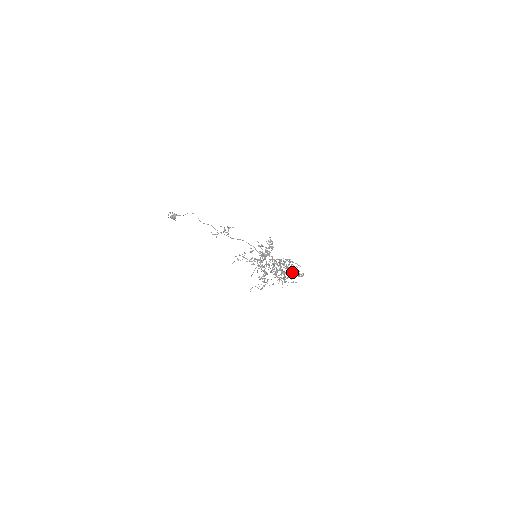
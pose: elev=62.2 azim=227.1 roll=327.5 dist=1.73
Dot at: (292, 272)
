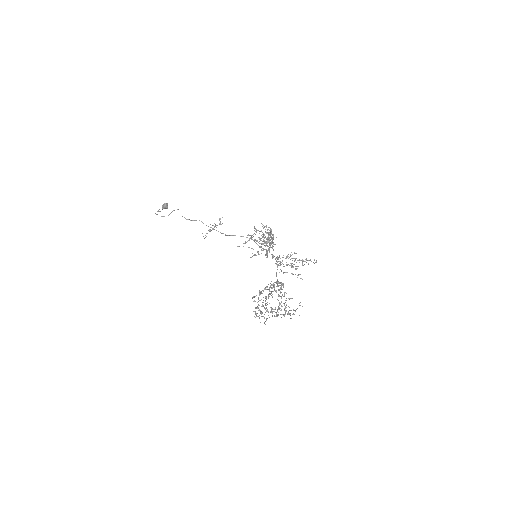
Dot at: occluded
